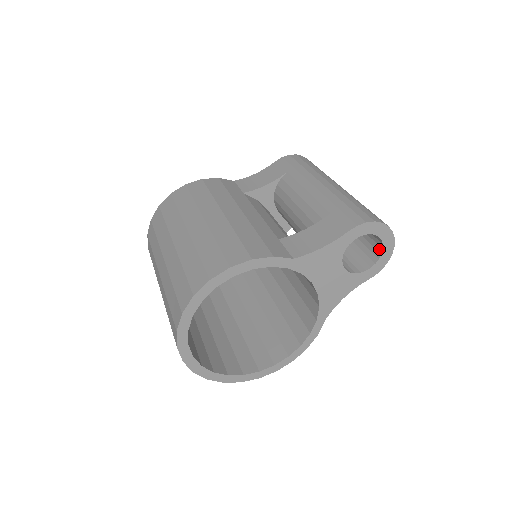
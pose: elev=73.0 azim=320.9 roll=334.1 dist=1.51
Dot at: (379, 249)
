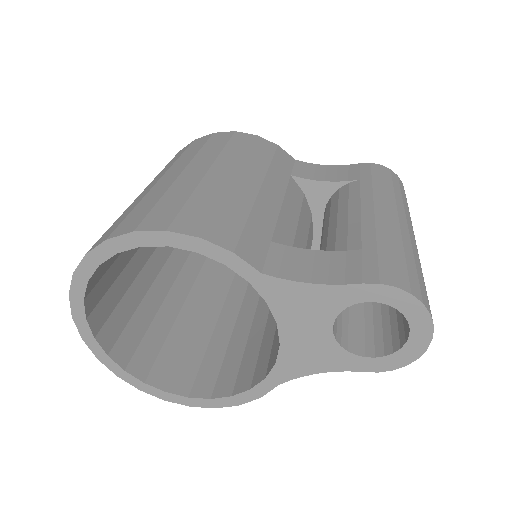
Dot at: (402, 340)
